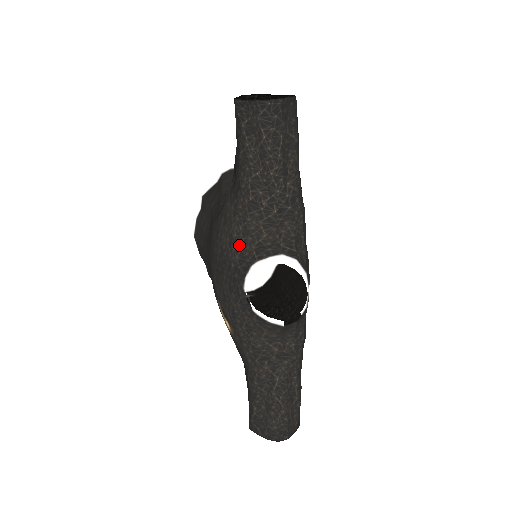
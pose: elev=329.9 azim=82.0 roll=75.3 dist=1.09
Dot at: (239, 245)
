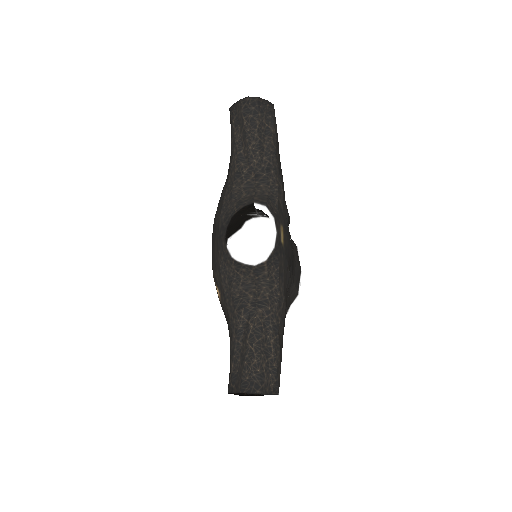
Dot at: (226, 208)
